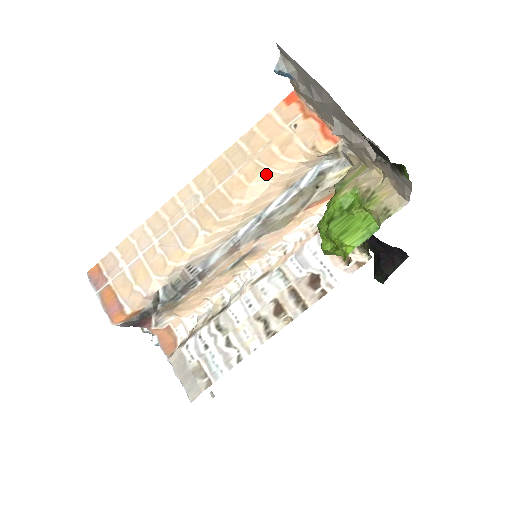
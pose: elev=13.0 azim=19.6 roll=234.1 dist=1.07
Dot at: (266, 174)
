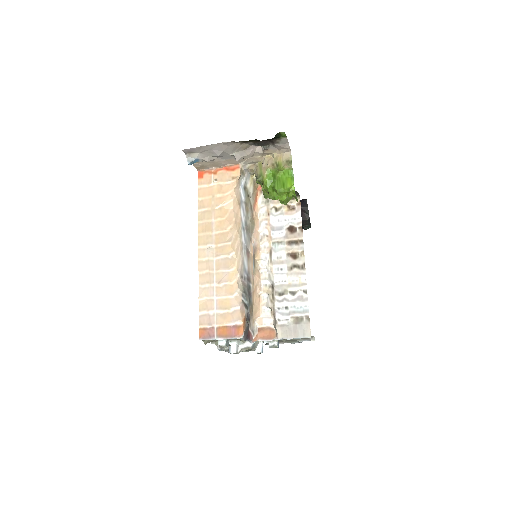
Dot at: (227, 207)
